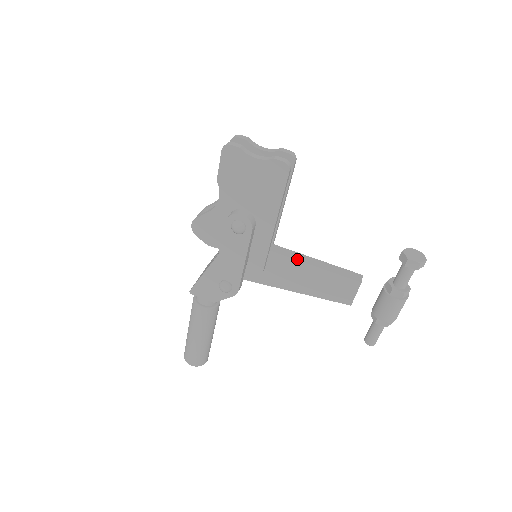
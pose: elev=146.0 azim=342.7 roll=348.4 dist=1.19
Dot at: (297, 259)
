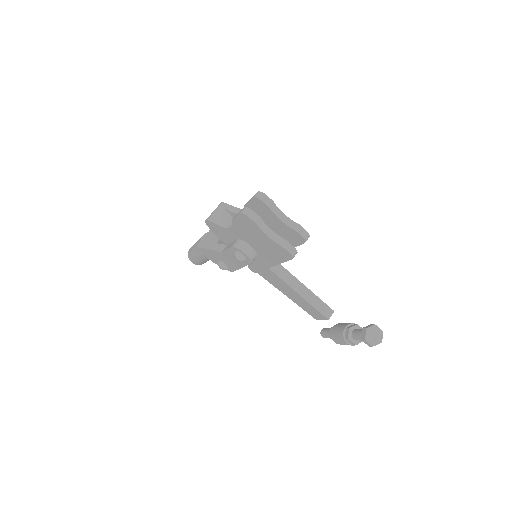
Dot at: (286, 282)
